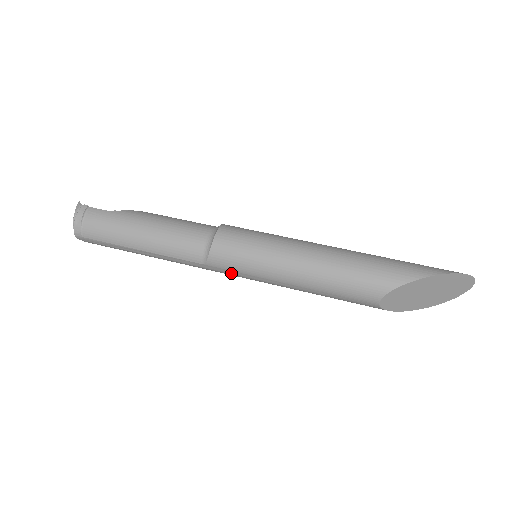
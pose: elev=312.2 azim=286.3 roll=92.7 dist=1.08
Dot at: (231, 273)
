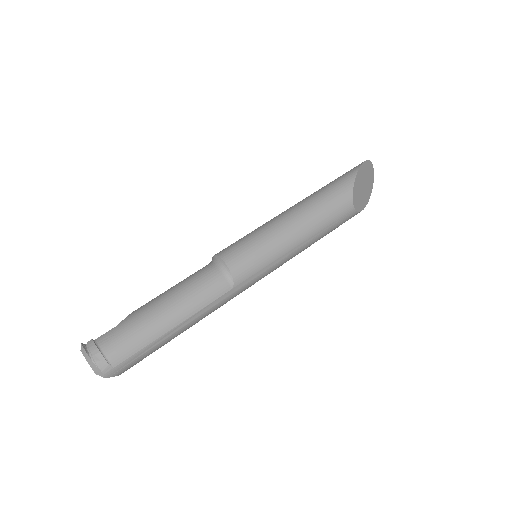
Dot at: (256, 277)
